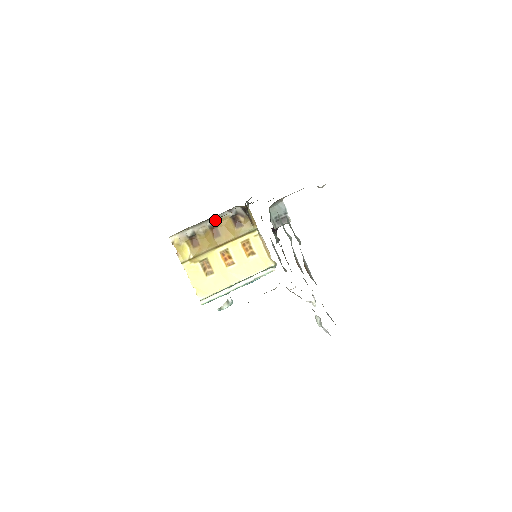
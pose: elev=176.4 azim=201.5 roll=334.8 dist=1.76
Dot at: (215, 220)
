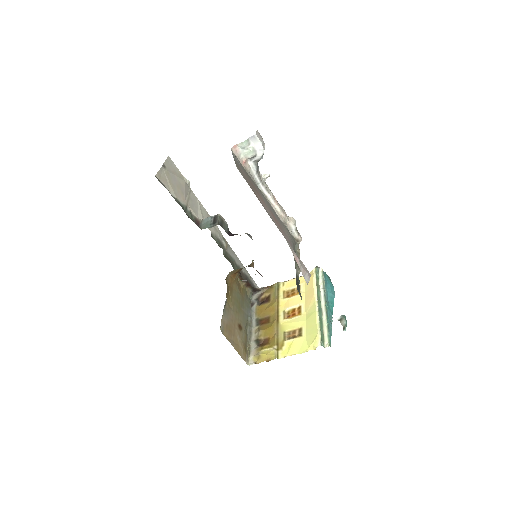
Dot at: (254, 319)
